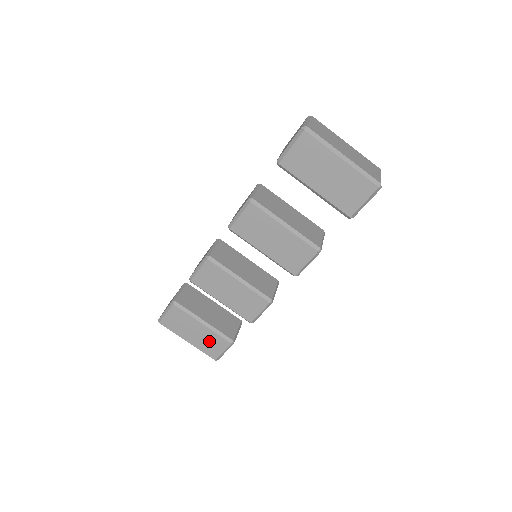
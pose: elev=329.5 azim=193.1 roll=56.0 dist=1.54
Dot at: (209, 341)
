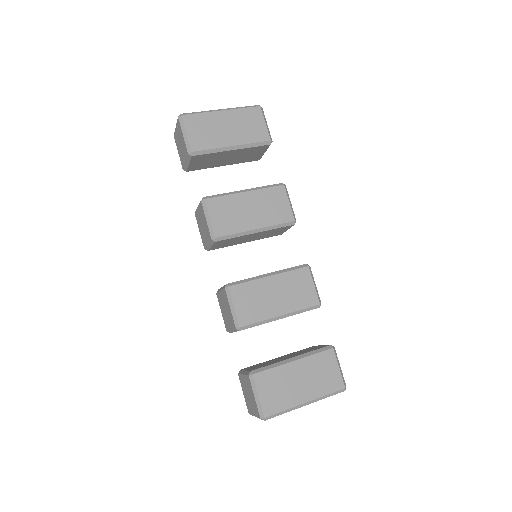
Dot at: (318, 373)
